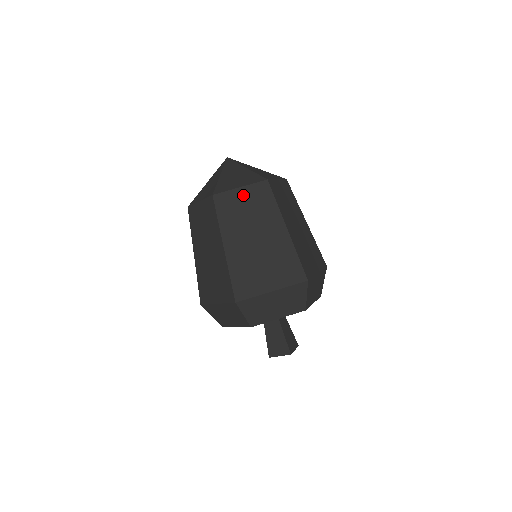
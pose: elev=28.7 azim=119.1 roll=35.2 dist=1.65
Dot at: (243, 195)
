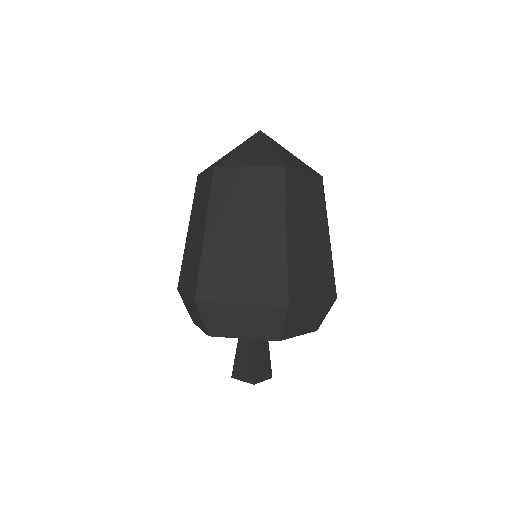
Dot at: (249, 178)
